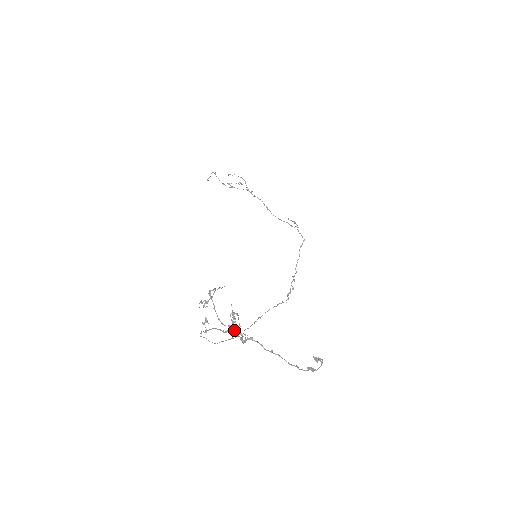
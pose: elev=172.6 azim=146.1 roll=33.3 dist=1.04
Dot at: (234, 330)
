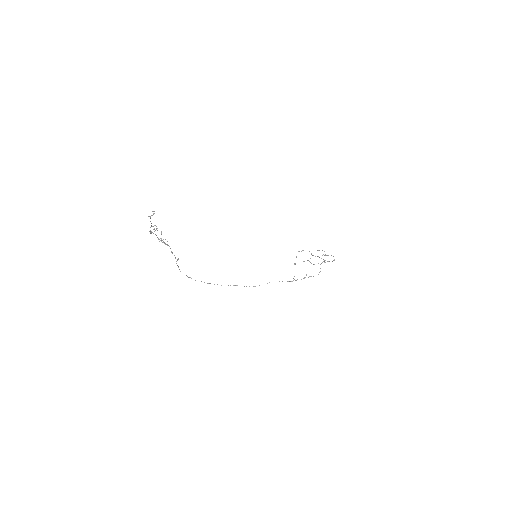
Dot at: occluded
